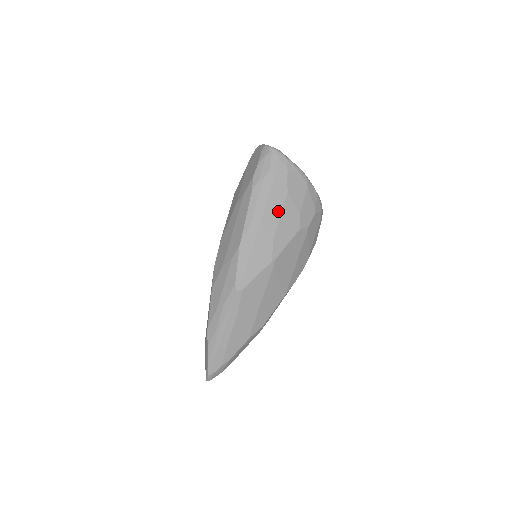
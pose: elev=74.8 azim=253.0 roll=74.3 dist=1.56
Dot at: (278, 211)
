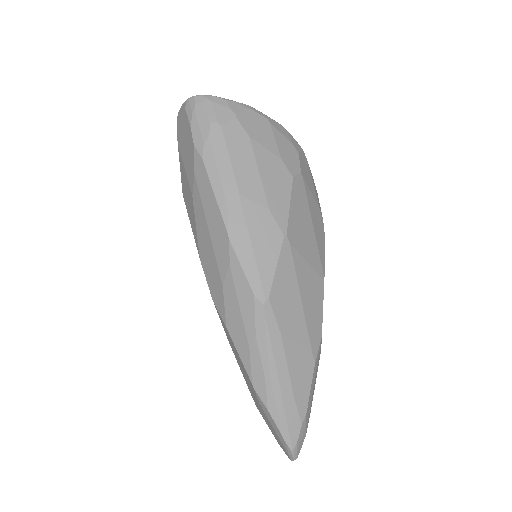
Dot at: (252, 167)
